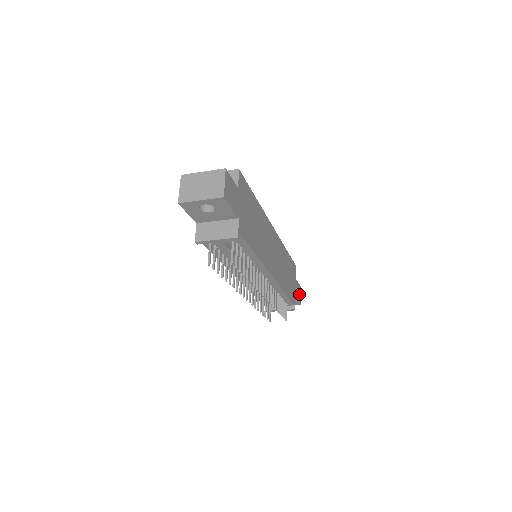
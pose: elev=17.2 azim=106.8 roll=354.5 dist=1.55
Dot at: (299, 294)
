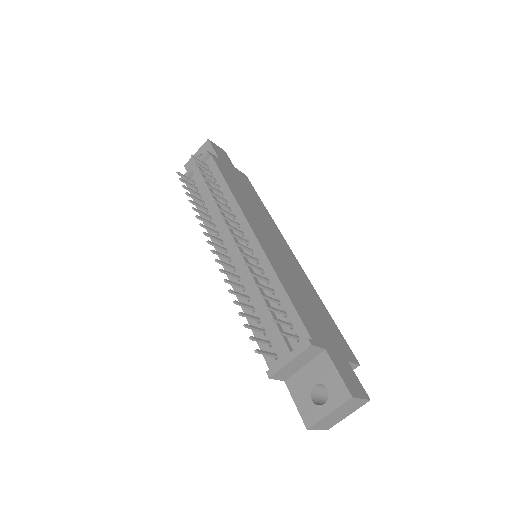
Dot at: (353, 386)
